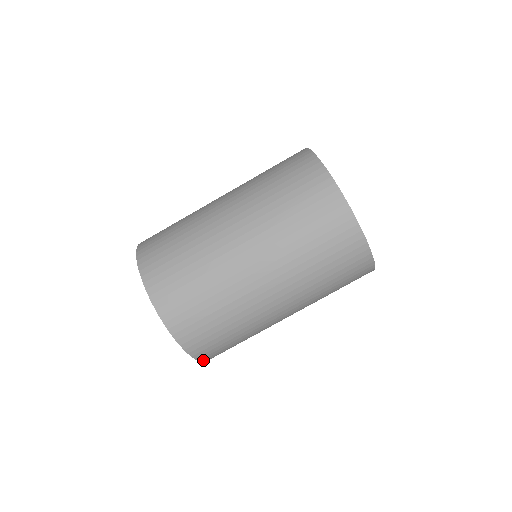
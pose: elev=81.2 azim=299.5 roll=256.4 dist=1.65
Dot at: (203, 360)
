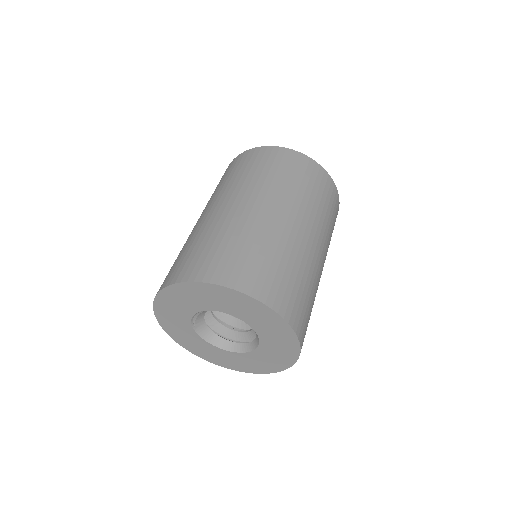
Dot at: (279, 312)
